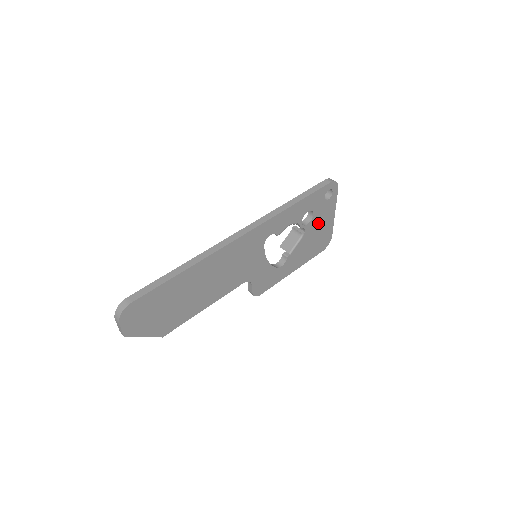
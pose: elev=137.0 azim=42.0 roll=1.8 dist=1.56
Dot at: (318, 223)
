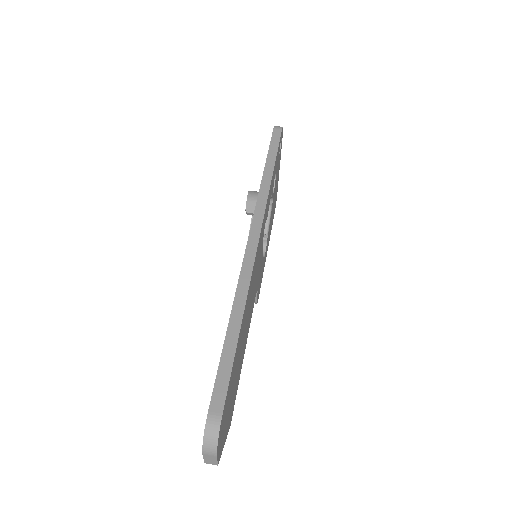
Dot at: occluded
